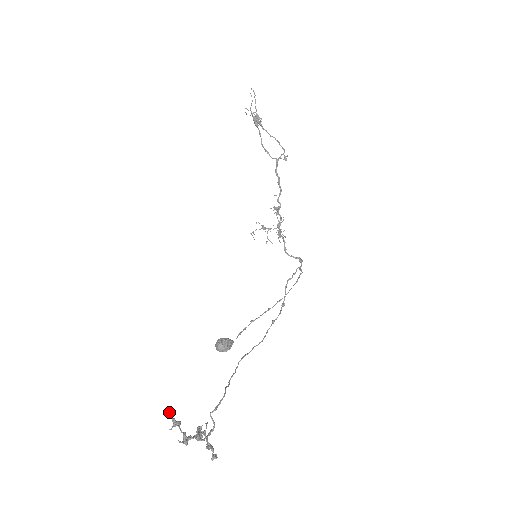
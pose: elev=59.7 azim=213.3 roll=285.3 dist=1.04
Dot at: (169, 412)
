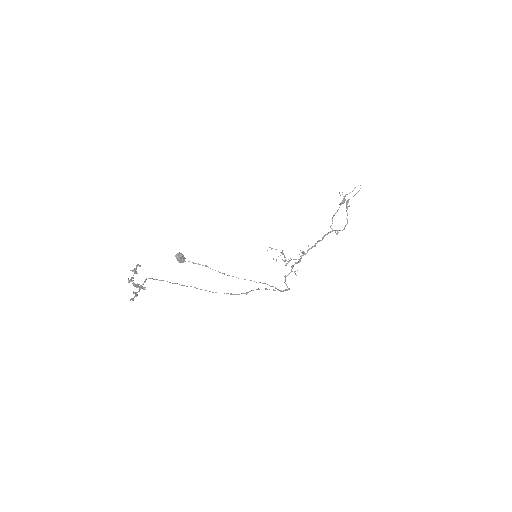
Dot at: (137, 265)
